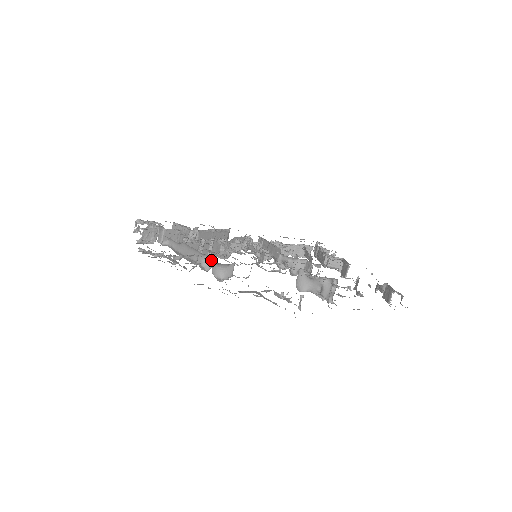
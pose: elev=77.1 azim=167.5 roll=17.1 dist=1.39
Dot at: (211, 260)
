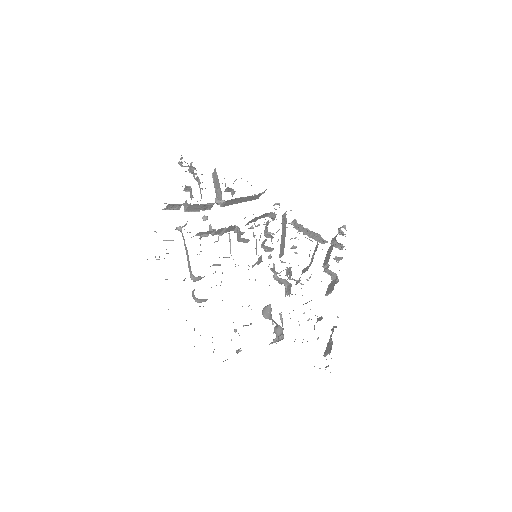
Dot at: (198, 278)
